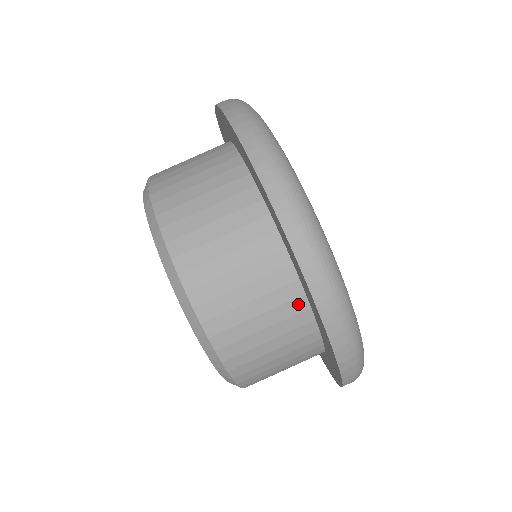
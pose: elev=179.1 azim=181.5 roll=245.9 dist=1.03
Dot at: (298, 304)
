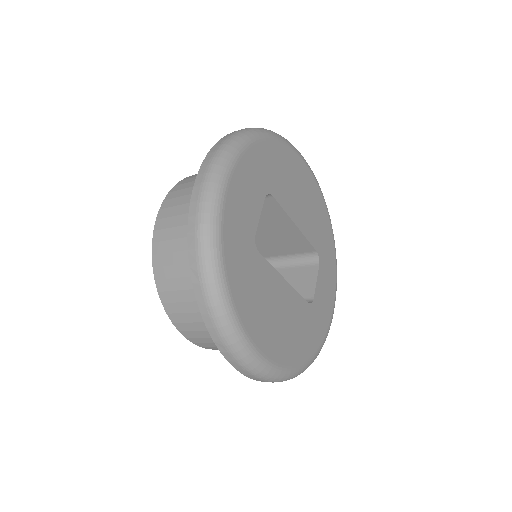
Dot at: occluded
